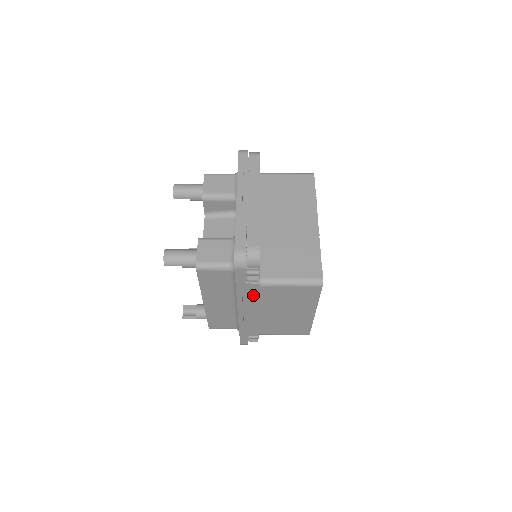
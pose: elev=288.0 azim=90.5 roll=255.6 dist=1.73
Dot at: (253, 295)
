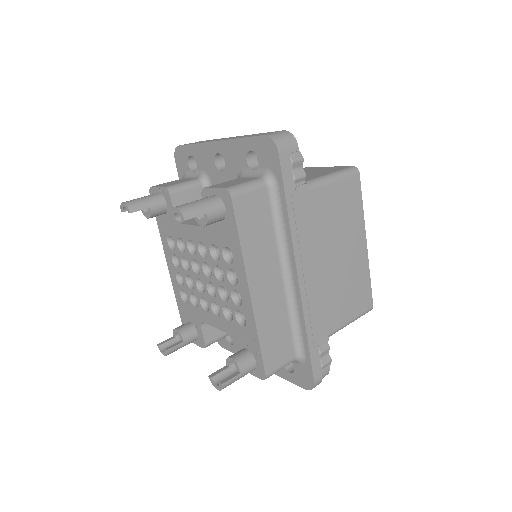
Dot at: (305, 218)
